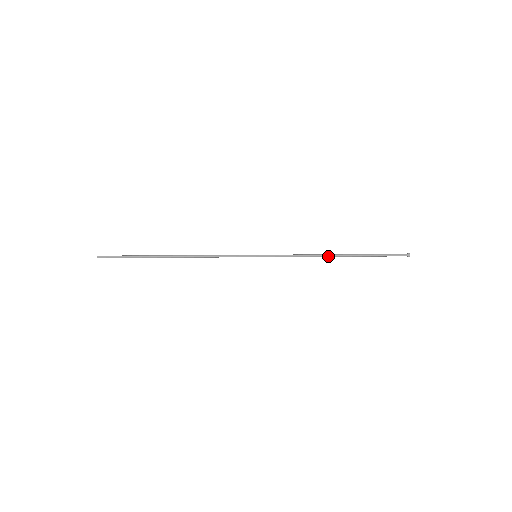
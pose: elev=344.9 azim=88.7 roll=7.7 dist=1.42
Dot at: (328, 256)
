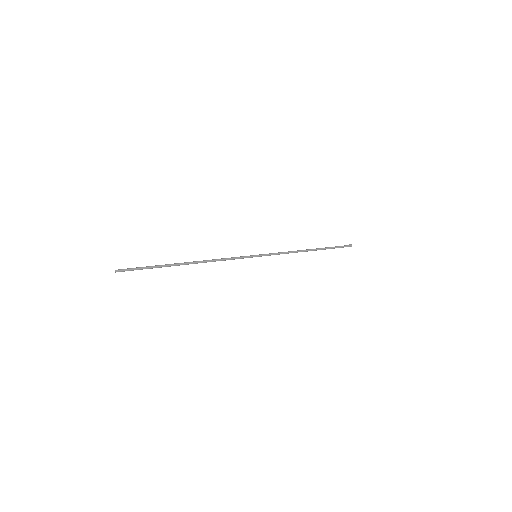
Dot at: (305, 251)
